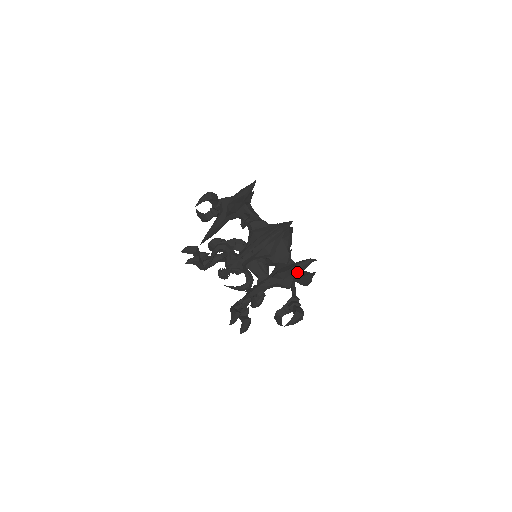
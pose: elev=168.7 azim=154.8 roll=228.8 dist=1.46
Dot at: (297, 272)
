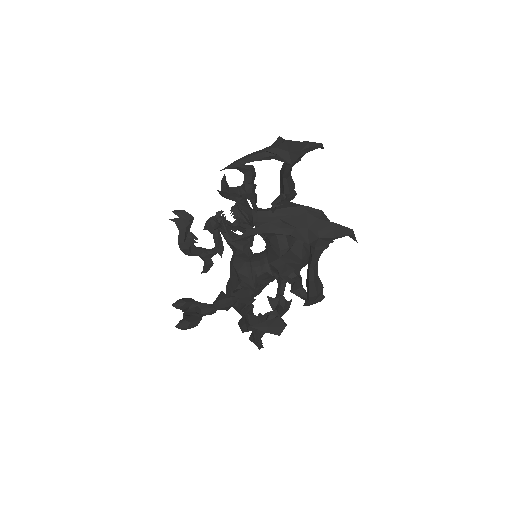
Dot at: (328, 232)
